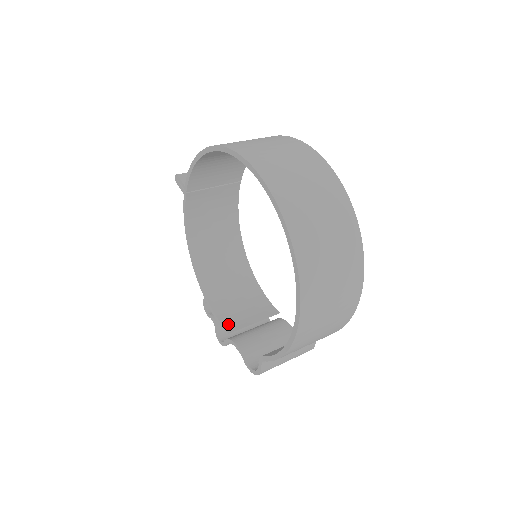
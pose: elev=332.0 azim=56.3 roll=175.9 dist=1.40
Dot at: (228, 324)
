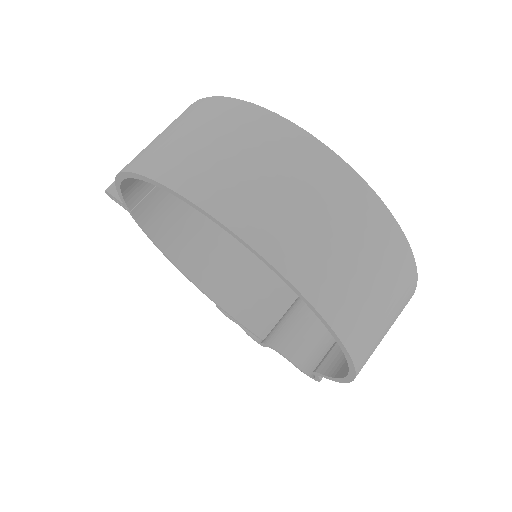
Dot at: (257, 327)
